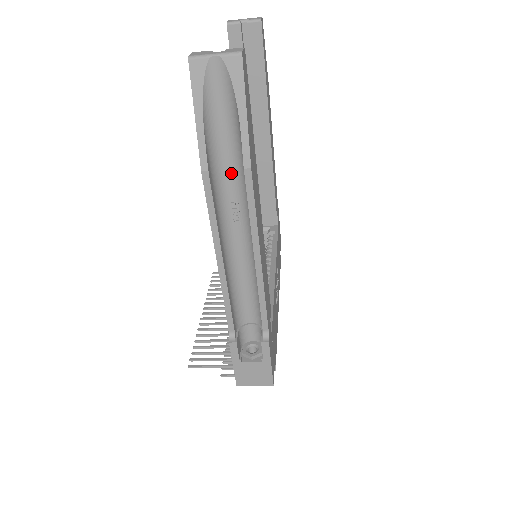
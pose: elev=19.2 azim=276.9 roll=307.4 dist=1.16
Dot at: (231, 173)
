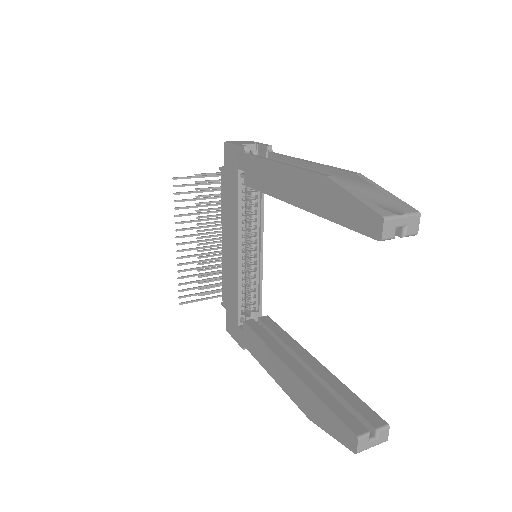
Dot at: occluded
